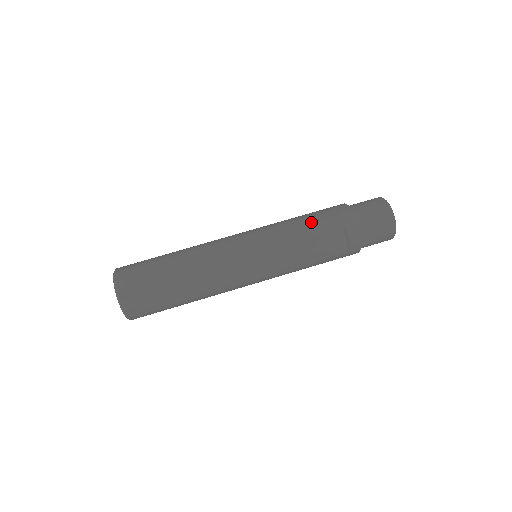
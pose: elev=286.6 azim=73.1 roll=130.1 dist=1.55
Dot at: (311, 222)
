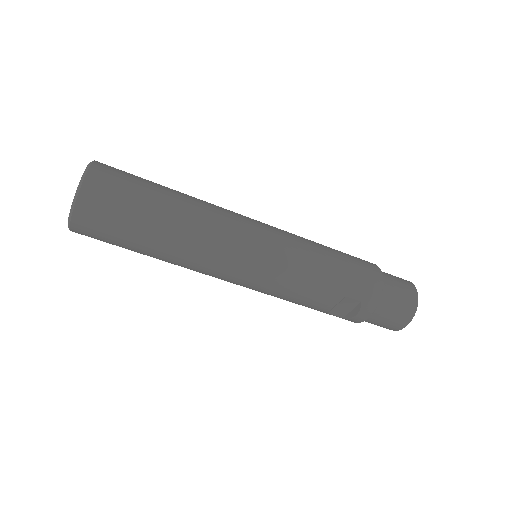
Dot at: (337, 273)
